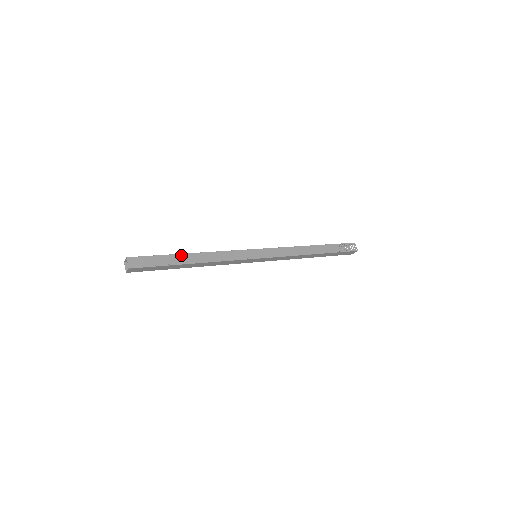
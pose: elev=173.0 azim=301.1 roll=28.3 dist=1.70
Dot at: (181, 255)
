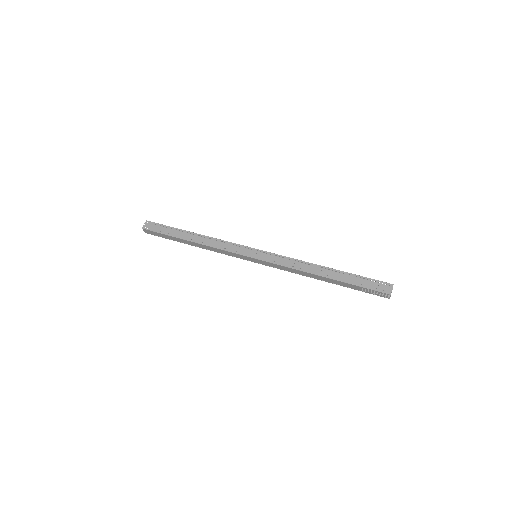
Dot at: (182, 239)
